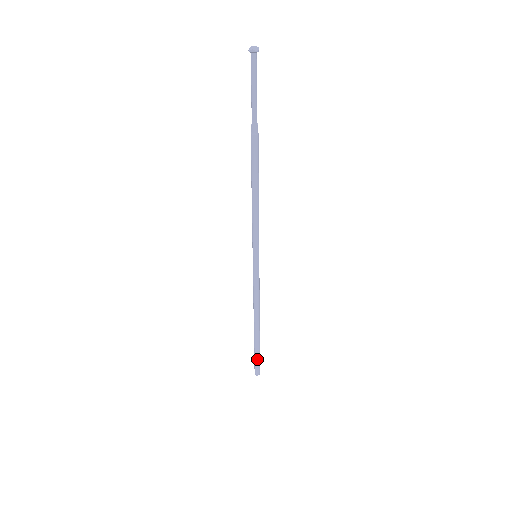
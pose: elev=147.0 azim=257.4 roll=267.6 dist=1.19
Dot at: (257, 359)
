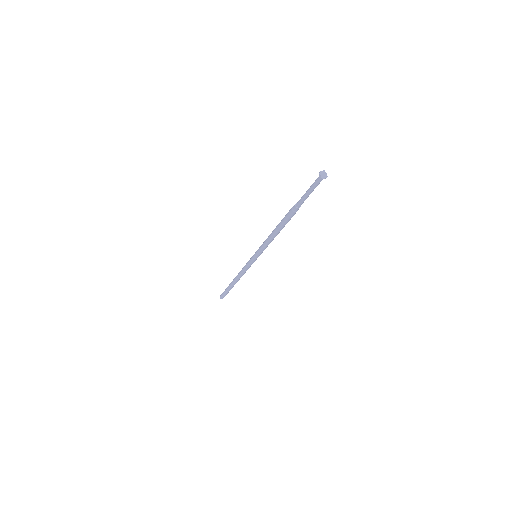
Dot at: (225, 293)
